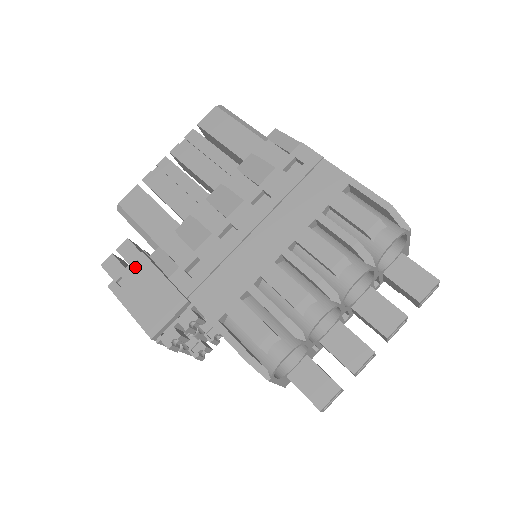
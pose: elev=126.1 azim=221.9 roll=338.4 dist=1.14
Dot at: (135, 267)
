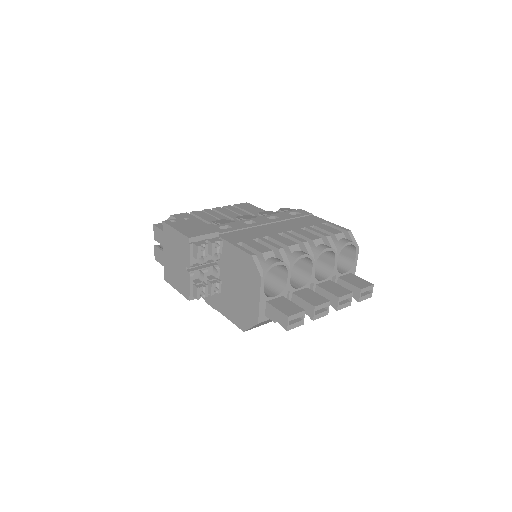
Dot at: occluded
